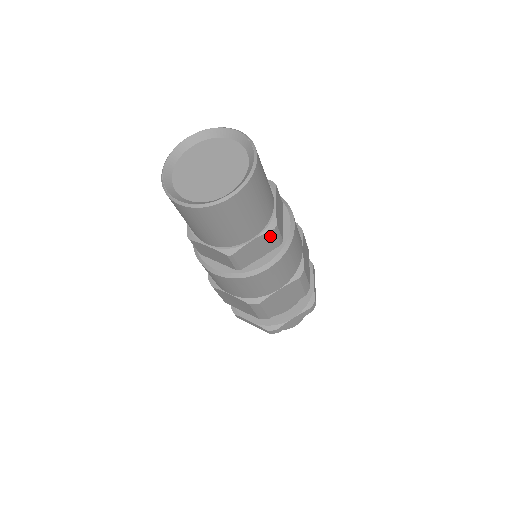
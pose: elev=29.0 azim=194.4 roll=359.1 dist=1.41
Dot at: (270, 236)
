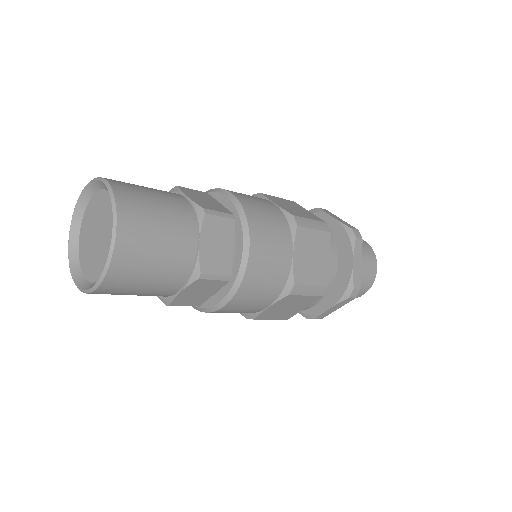
Dot at: (202, 283)
